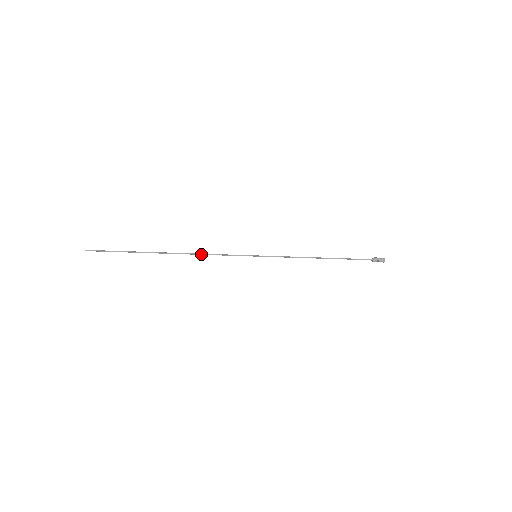
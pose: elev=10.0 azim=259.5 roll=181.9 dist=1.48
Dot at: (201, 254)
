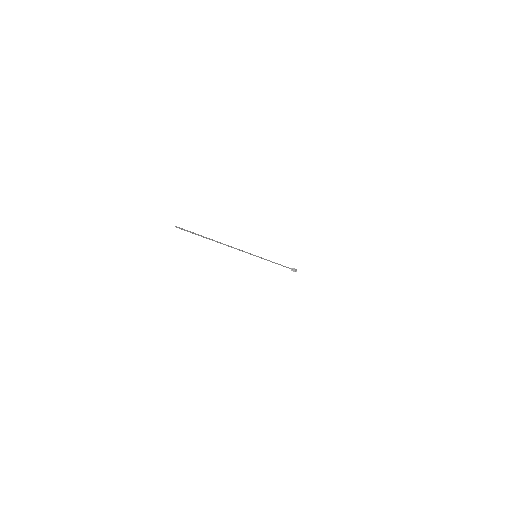
Dot at: (235, 248)
